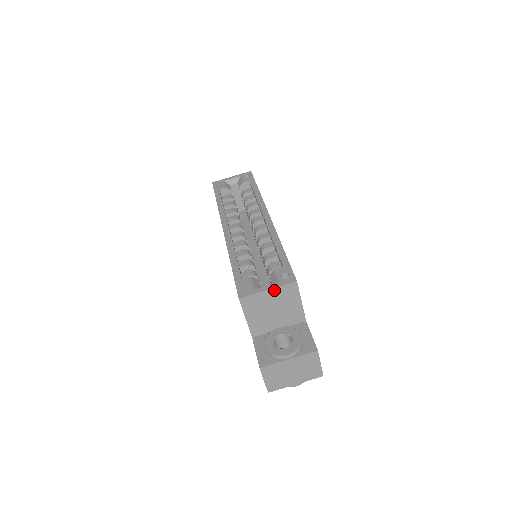
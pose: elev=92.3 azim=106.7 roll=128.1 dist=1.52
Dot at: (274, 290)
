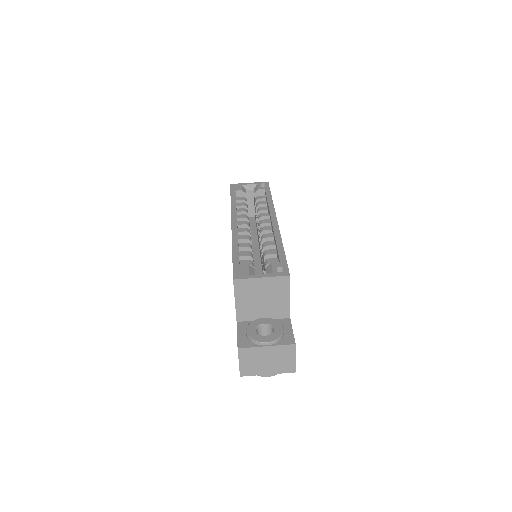
Dot at: (267, 279)
